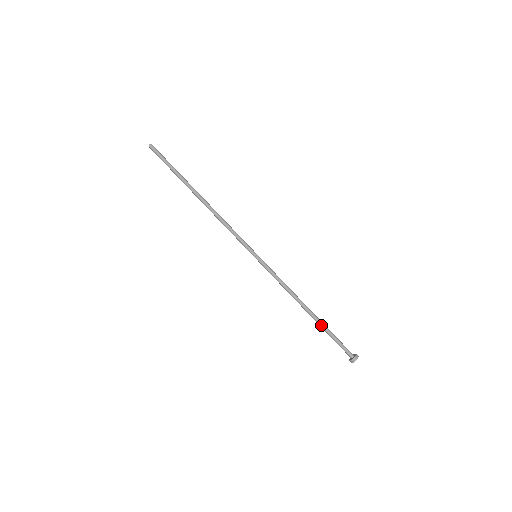
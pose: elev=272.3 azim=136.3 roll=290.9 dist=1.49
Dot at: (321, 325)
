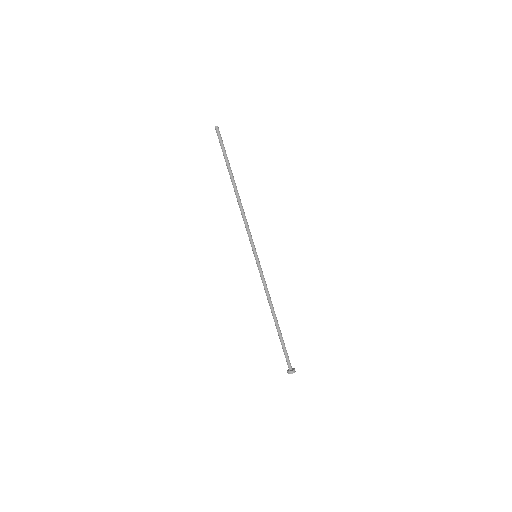
Dot at: (280, 334)
